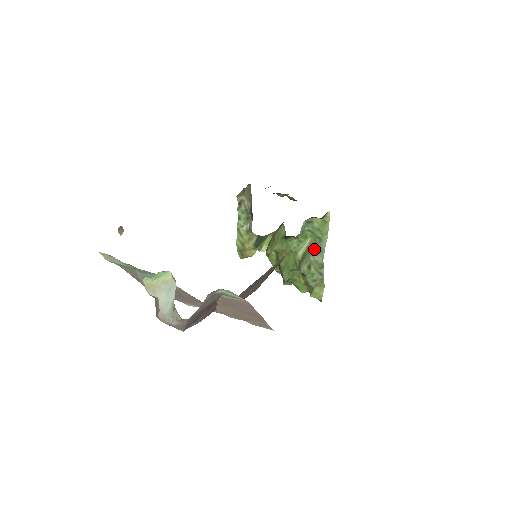
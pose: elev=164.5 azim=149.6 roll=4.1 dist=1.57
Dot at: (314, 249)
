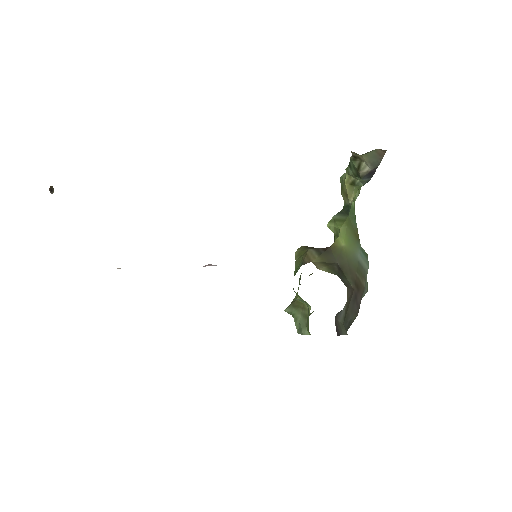
Dot at: (301, 318)
